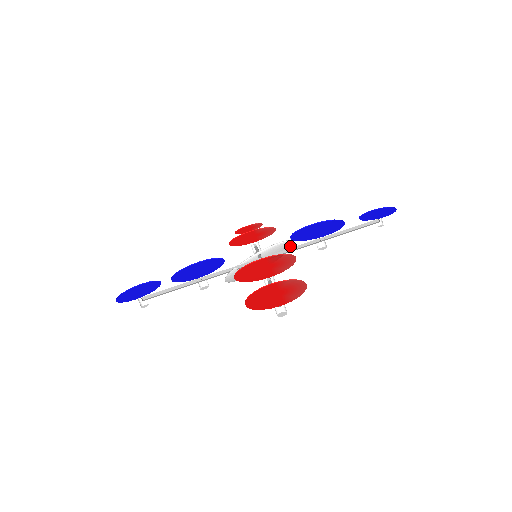
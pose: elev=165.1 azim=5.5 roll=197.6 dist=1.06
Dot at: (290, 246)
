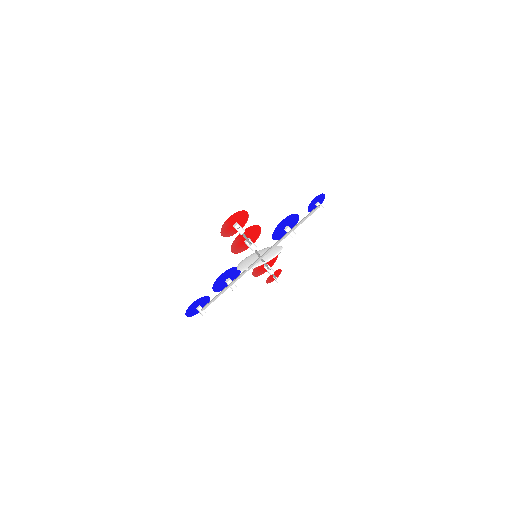
Dot at: occluded
